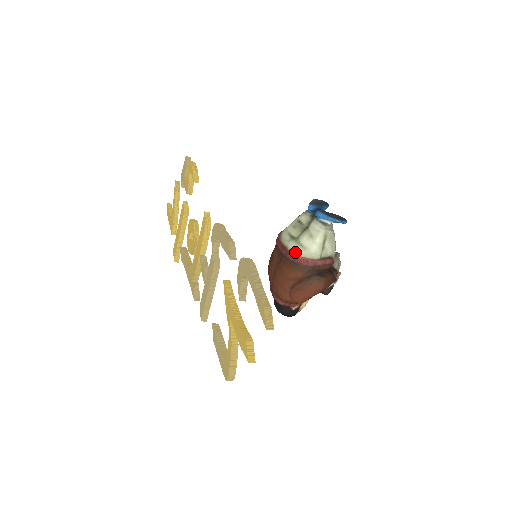
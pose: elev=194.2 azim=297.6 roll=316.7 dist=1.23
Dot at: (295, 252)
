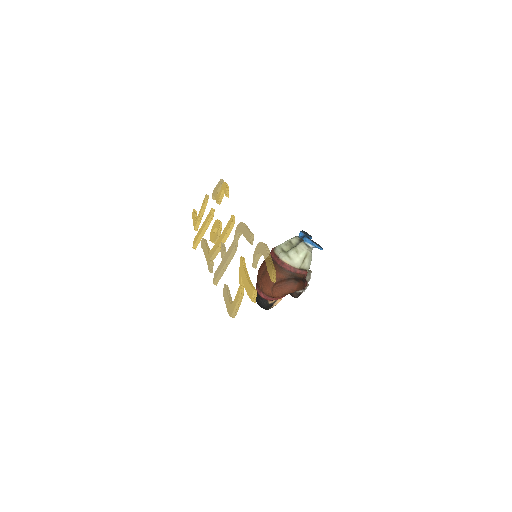
Dot at: (284, 260)
